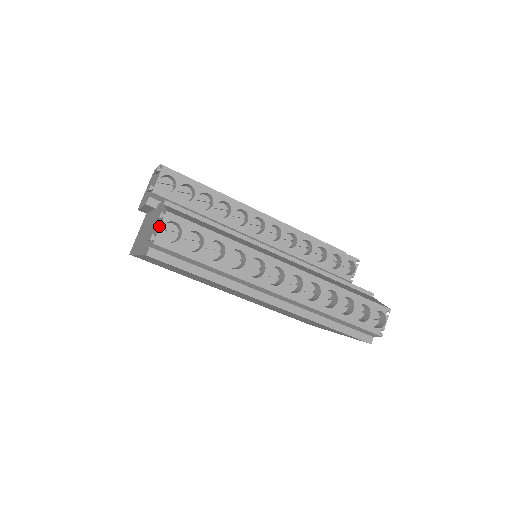
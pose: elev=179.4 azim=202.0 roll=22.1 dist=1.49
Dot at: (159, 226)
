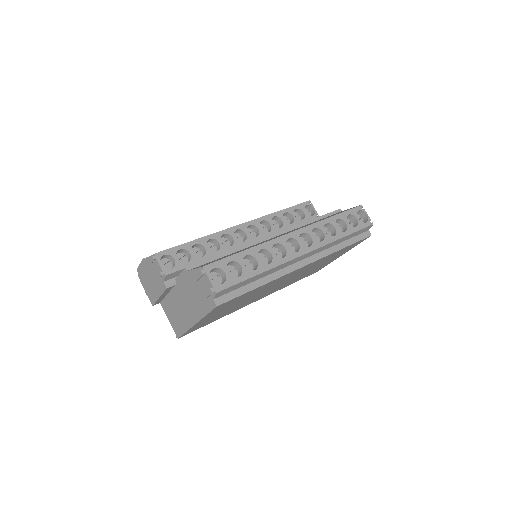
Dot at: (207, 280)
